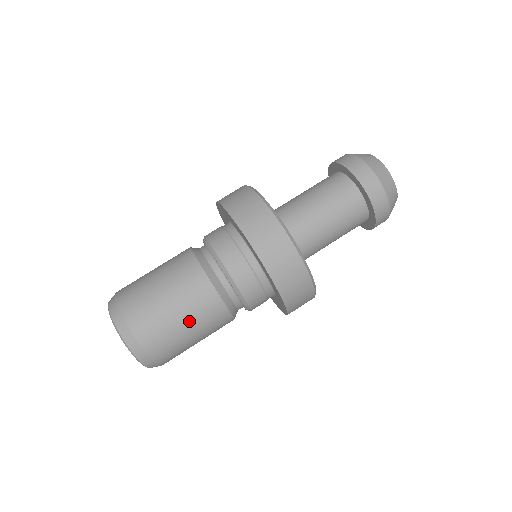
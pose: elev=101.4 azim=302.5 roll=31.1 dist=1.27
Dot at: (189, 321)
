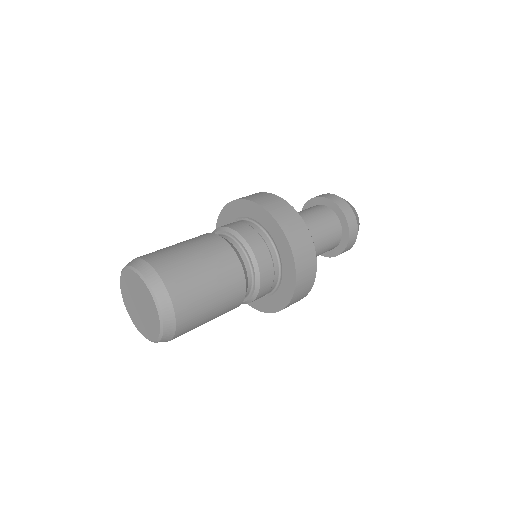
Dot at: (182, 243)
